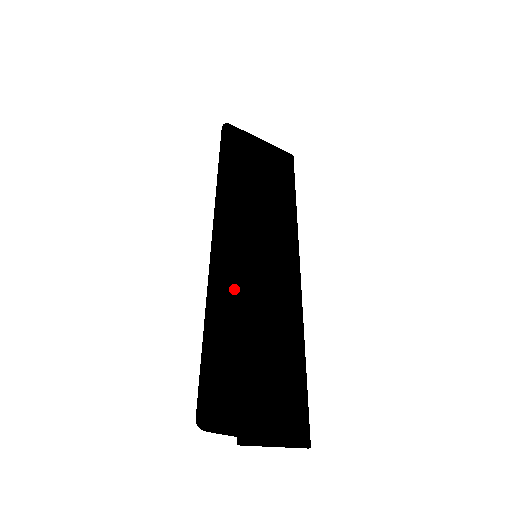
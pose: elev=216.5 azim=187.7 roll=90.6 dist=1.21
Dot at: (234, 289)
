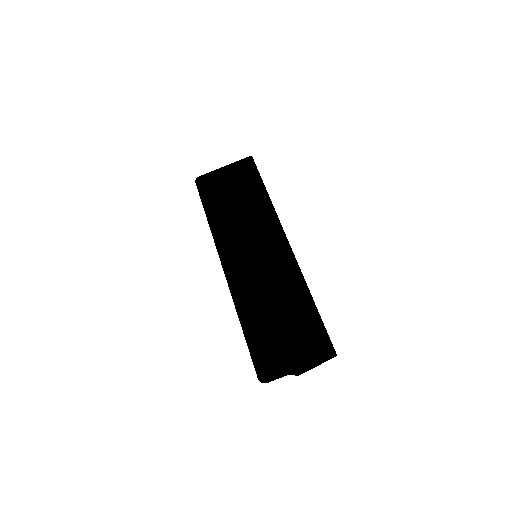
Dot at: (248, 291)
